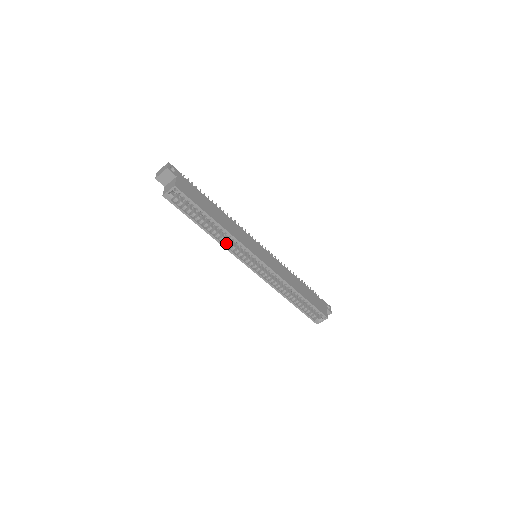
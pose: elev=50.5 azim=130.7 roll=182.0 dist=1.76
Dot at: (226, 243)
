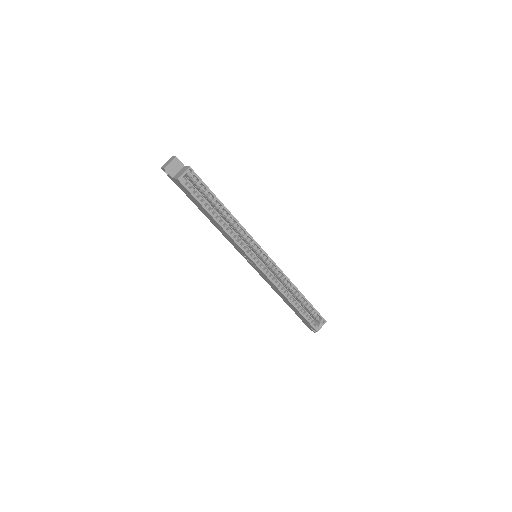
Dot at: occluded
